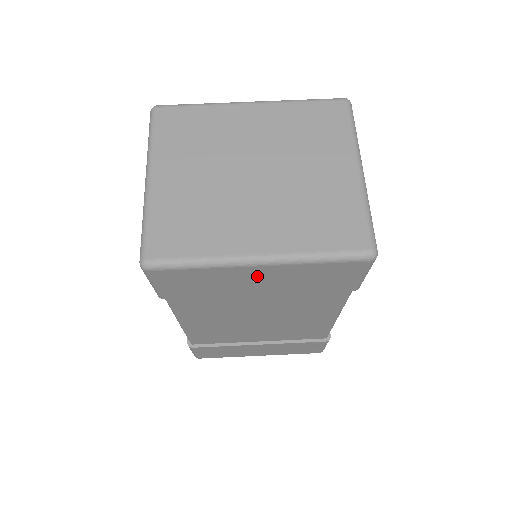
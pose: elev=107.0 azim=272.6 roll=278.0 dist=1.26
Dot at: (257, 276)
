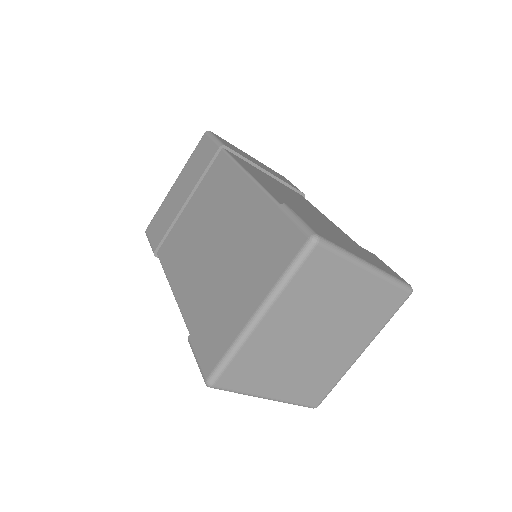
Dot at: occluded
